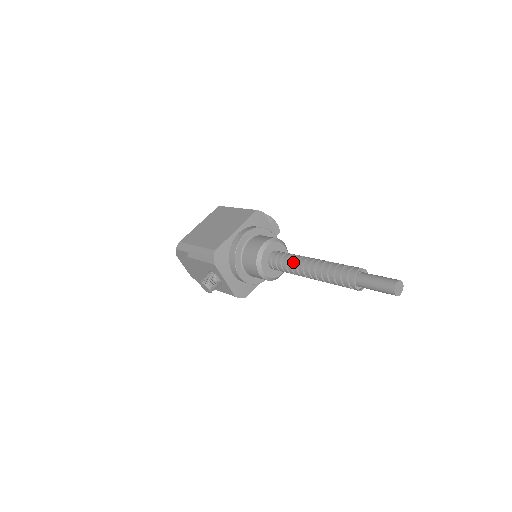
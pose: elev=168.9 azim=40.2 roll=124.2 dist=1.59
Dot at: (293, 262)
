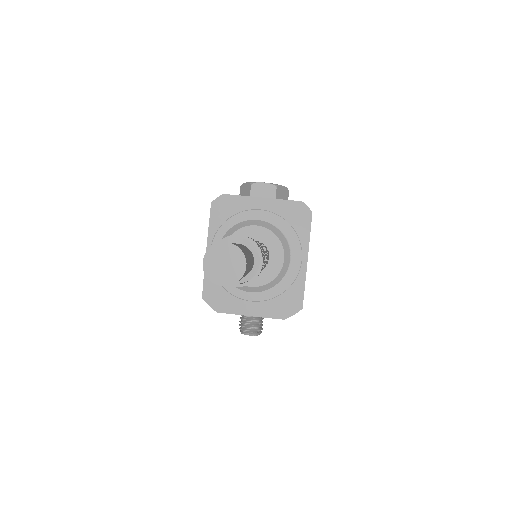
Dot at: occluded
